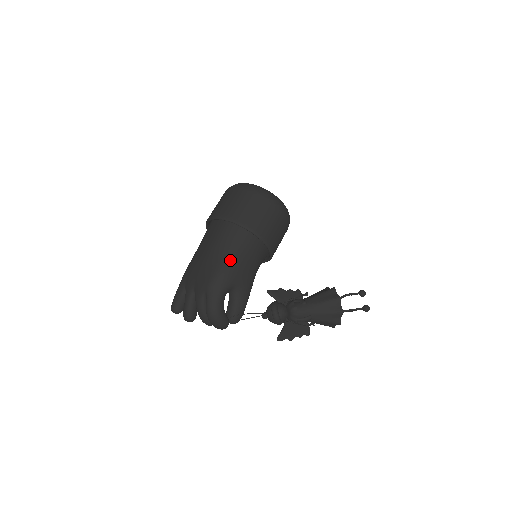
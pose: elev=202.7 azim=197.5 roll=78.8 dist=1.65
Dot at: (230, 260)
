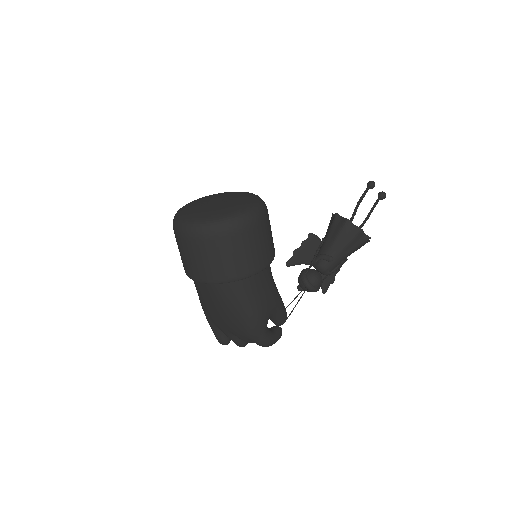
Dot at: (251, 311)
